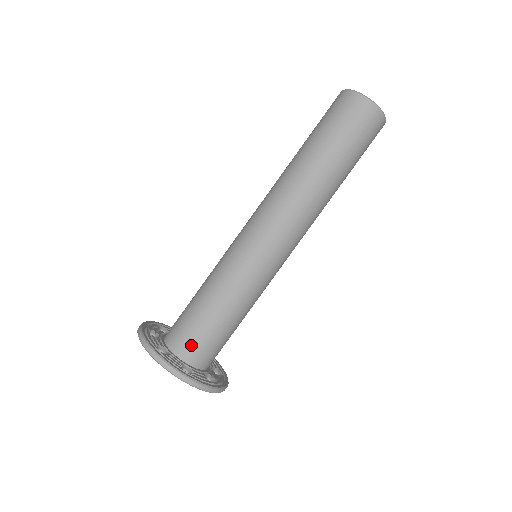
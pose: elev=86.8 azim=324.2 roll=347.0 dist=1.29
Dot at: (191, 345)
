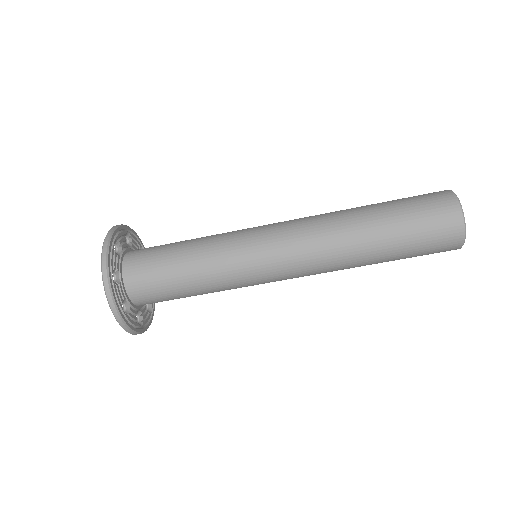
Dot at: (140, 266)
